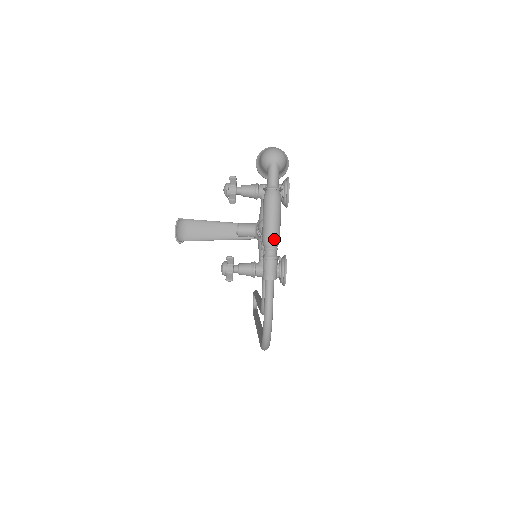
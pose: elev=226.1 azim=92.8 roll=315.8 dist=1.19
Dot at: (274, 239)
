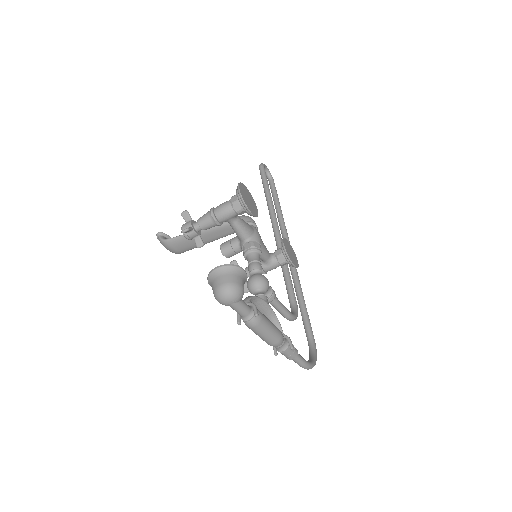
Dot at: (277, 344)
